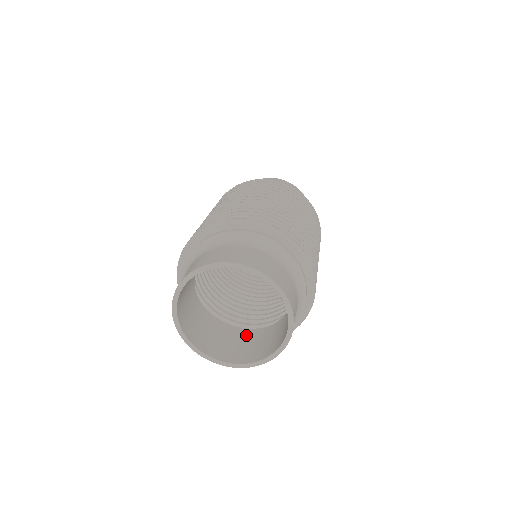
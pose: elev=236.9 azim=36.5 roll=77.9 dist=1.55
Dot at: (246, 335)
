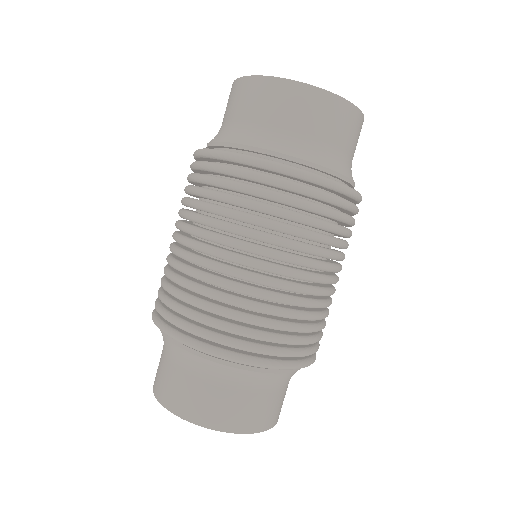
Dot at: occluded
